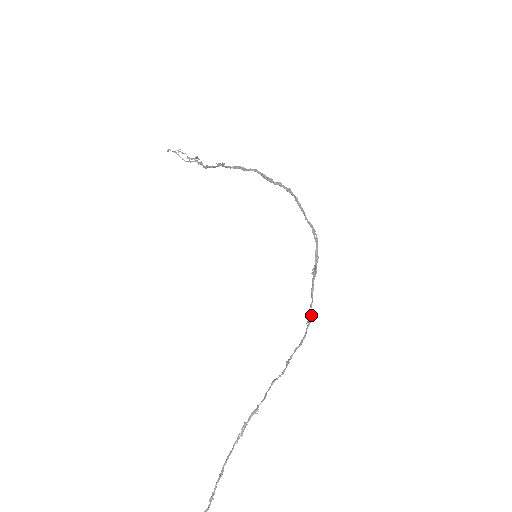
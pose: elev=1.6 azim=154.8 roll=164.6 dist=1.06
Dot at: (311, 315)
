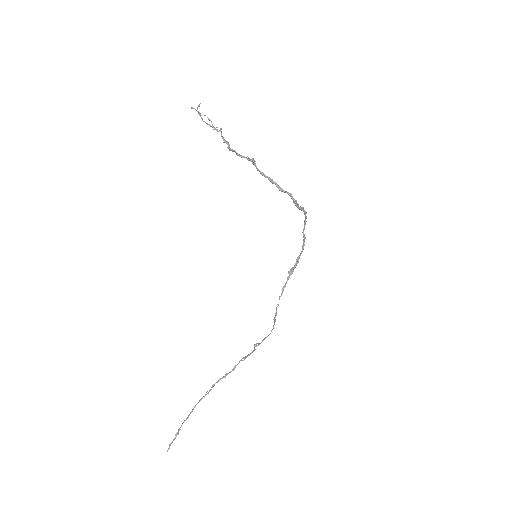
Dot at: occluded
